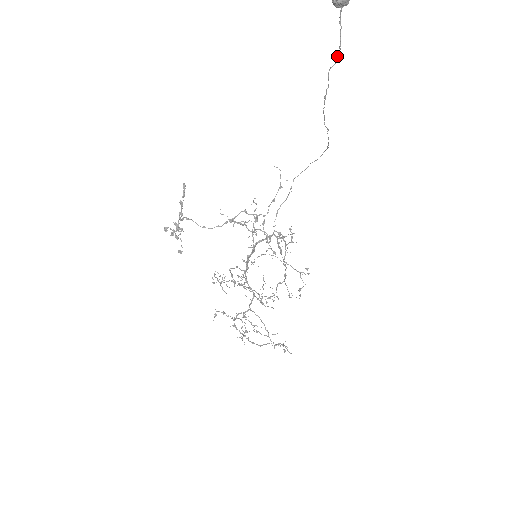
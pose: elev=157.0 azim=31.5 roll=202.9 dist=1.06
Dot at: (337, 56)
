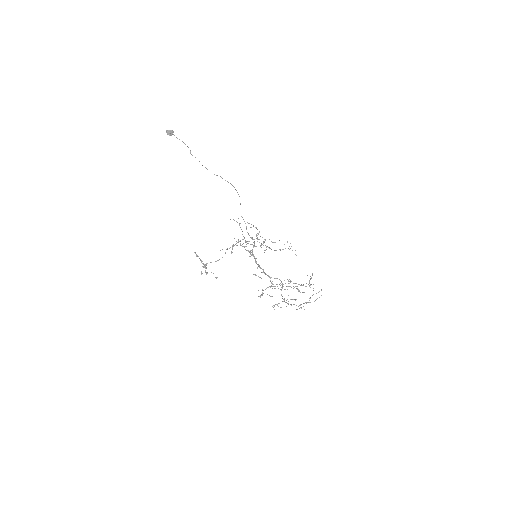
Dot at: occluded
